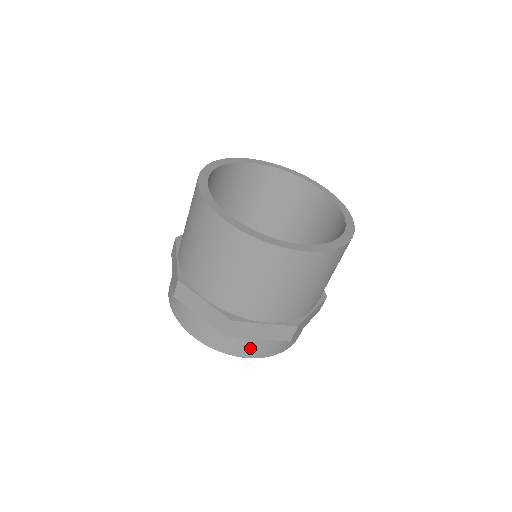
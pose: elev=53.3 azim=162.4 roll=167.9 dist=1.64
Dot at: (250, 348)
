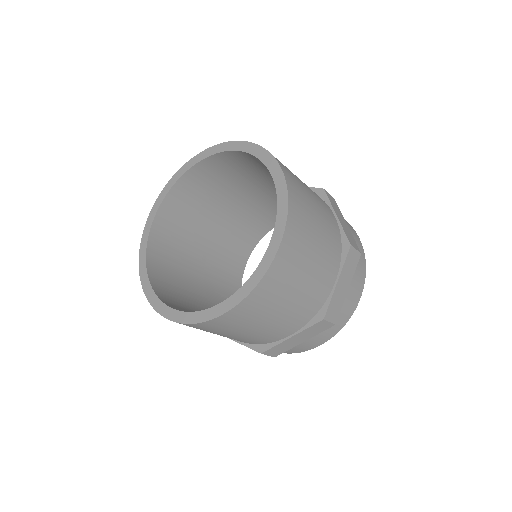
Dot at: (309, 344)
